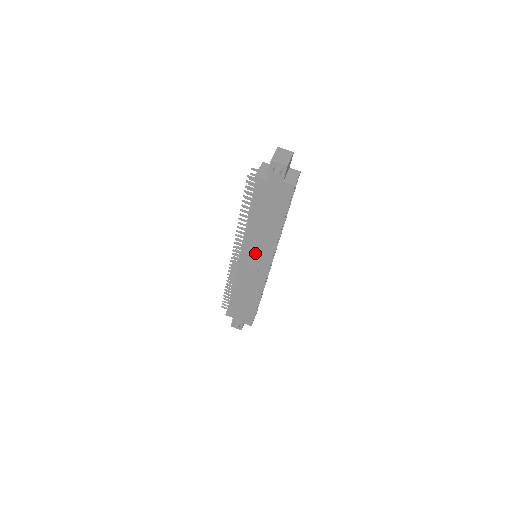
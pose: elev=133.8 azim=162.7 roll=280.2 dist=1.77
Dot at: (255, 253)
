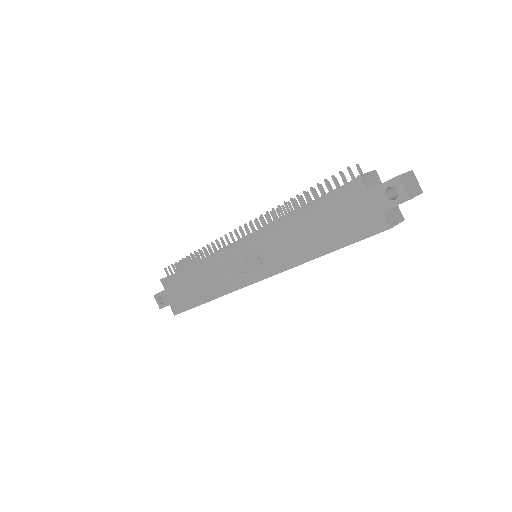
Dot at: (261, 253)
